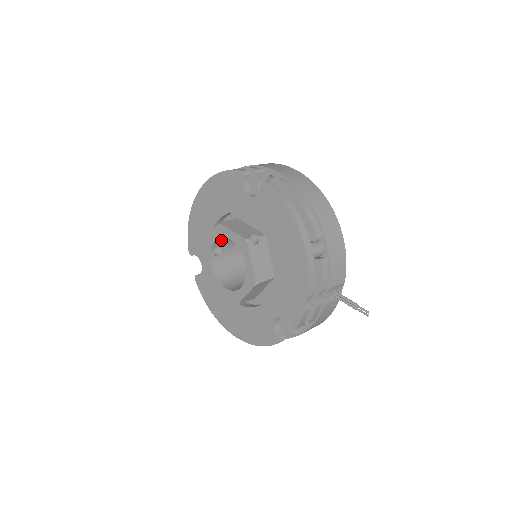
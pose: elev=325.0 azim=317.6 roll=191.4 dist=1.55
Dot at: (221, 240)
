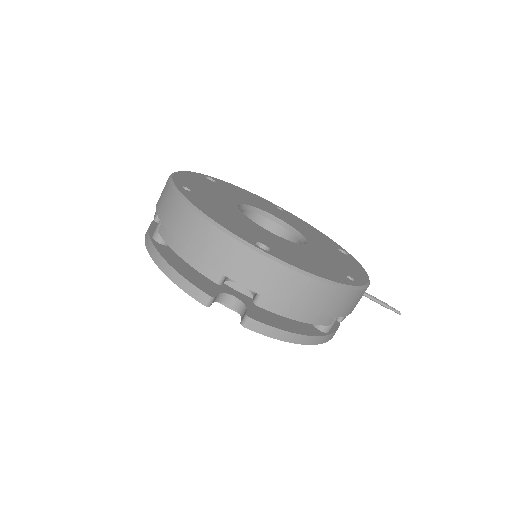
Dot at: occluded
